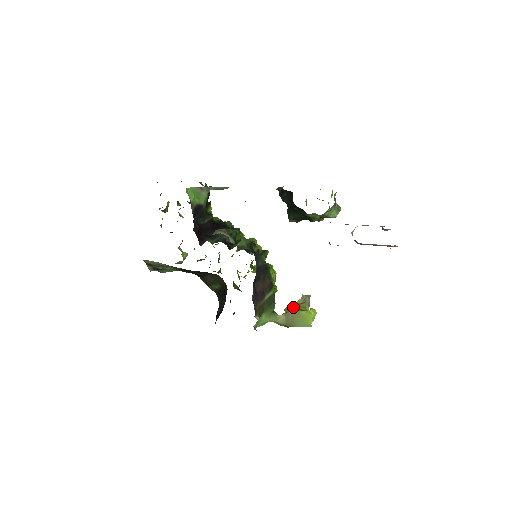
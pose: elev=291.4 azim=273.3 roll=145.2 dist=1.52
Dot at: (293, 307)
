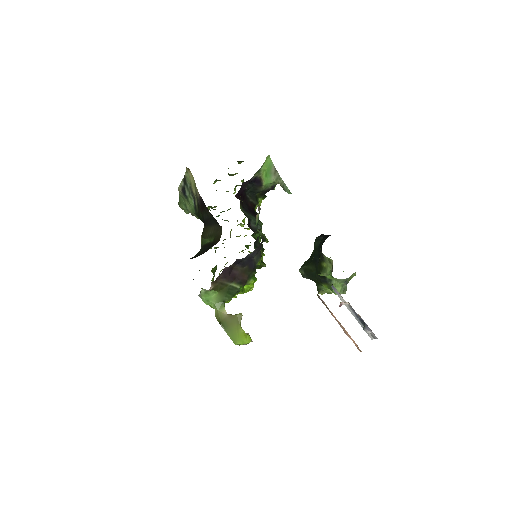
Dot at: (239, 318)
